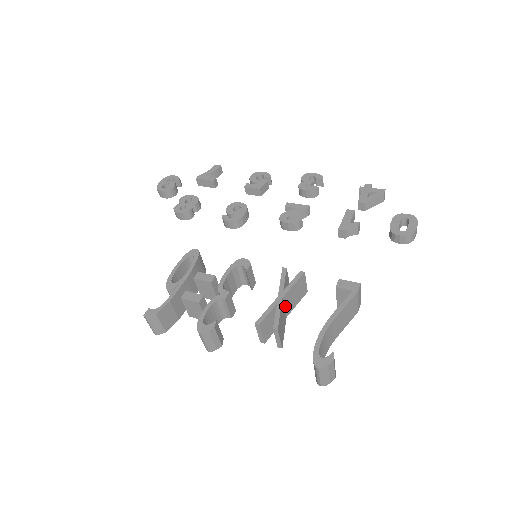
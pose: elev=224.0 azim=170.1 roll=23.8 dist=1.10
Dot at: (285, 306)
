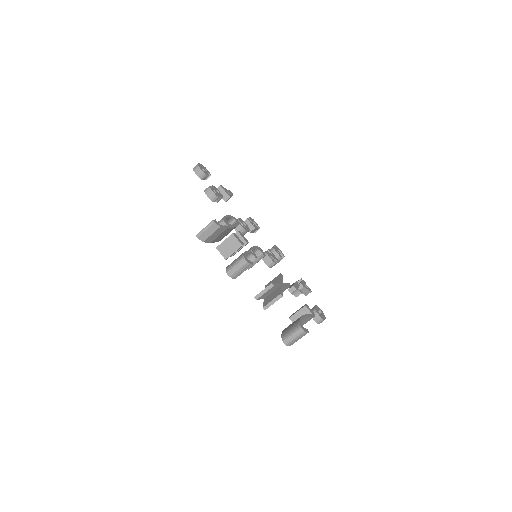
Dot at: occluded
